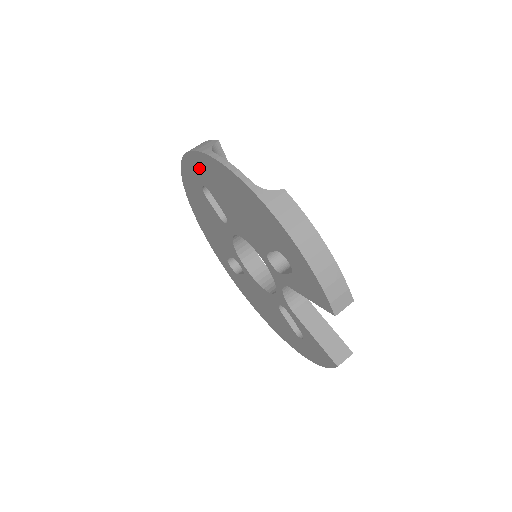
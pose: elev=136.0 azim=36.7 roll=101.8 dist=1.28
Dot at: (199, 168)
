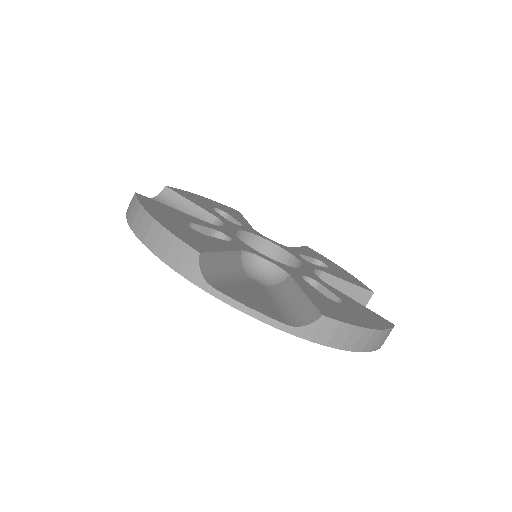
Dot at: occluded
